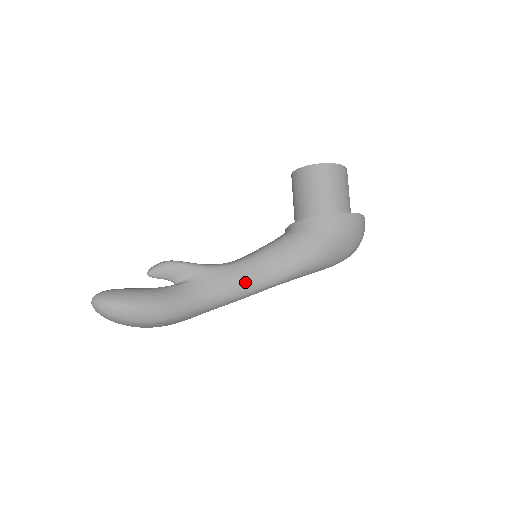
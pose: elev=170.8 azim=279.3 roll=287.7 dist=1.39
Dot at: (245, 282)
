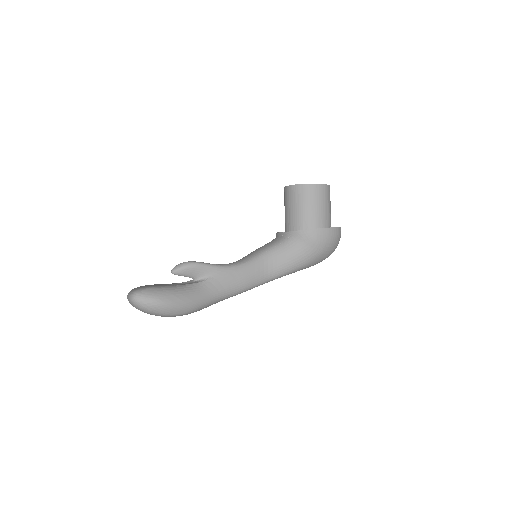
Dot at: (250, 280)
